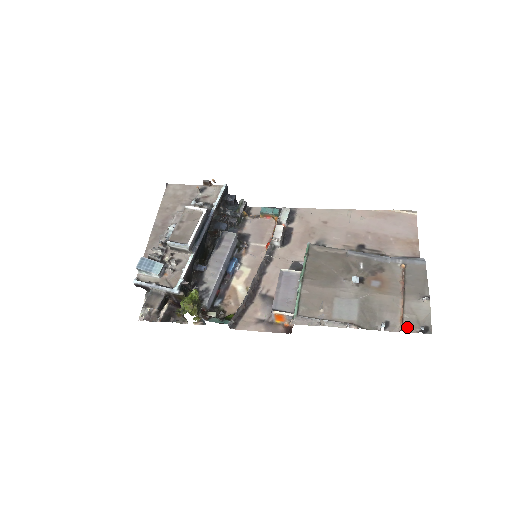
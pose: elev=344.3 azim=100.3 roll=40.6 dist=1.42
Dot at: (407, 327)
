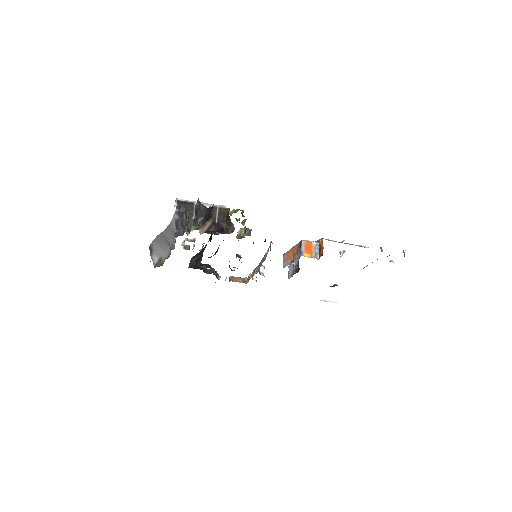
Dot at: occluded
